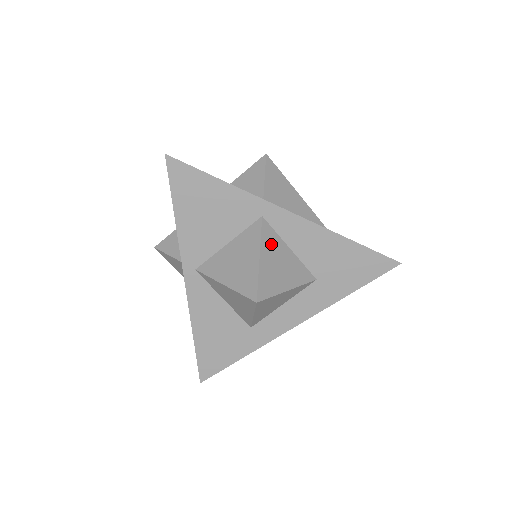
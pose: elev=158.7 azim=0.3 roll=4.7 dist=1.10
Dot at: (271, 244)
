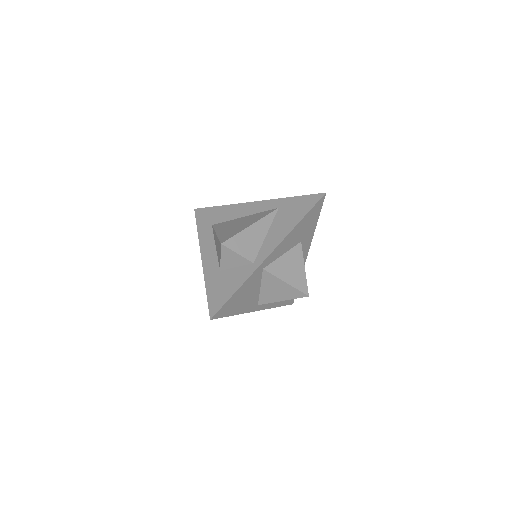
Dot at: (279, 270)
